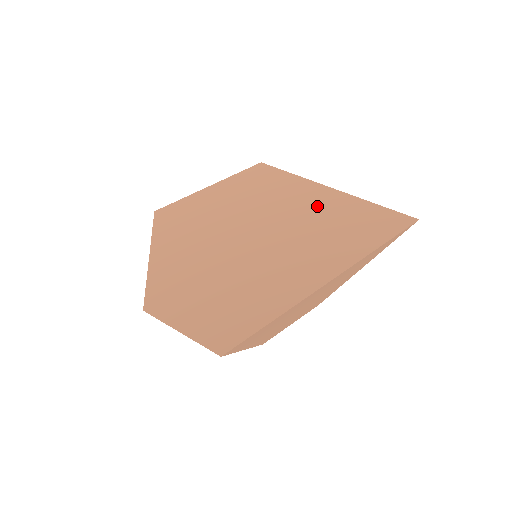
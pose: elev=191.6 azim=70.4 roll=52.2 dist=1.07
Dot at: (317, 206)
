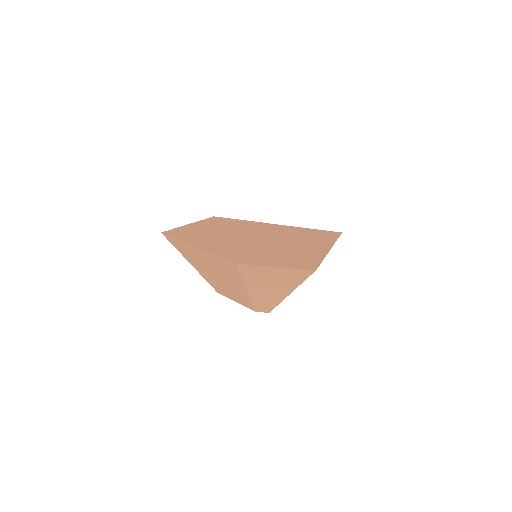
Dot at: (283, 230)
